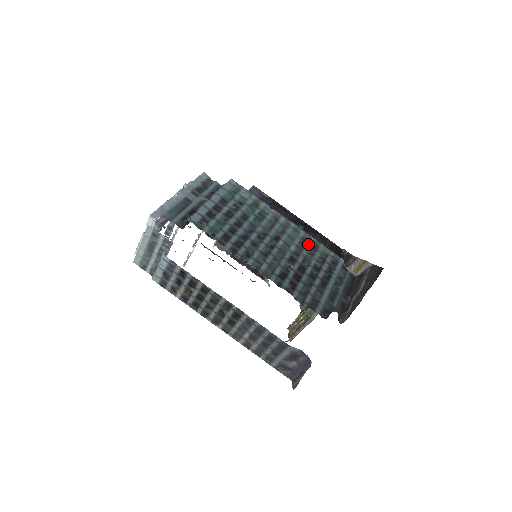
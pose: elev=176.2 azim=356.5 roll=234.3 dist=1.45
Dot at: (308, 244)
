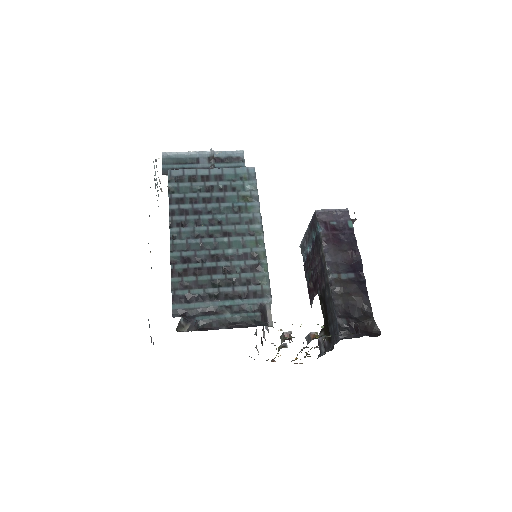
Dot at: (252, 261)
